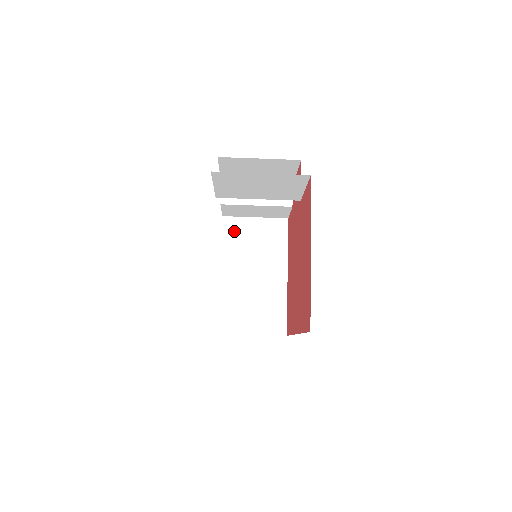
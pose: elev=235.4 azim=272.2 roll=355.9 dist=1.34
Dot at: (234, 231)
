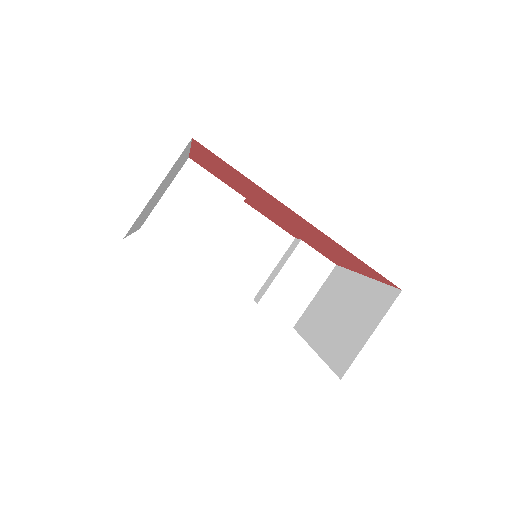
Dot at: (306, 321)
